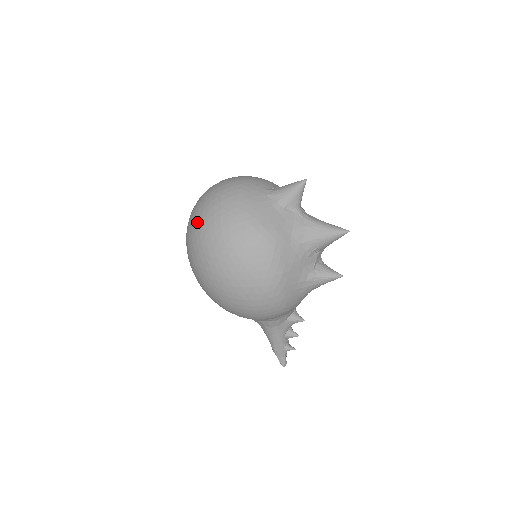
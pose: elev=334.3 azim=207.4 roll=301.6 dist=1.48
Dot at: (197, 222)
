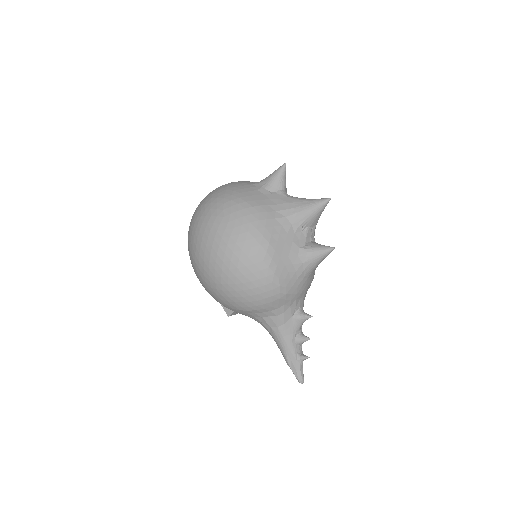
Dot at: (193, 217)
